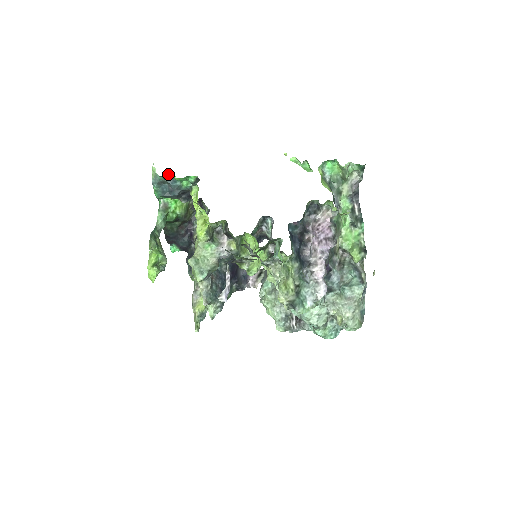
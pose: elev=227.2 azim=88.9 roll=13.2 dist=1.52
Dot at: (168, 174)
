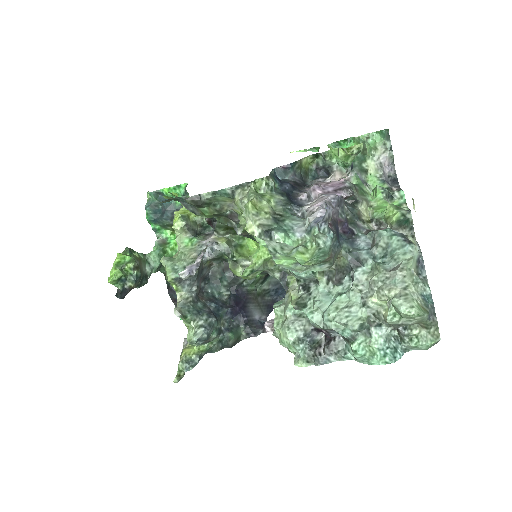
Dot at: (159, 191)
